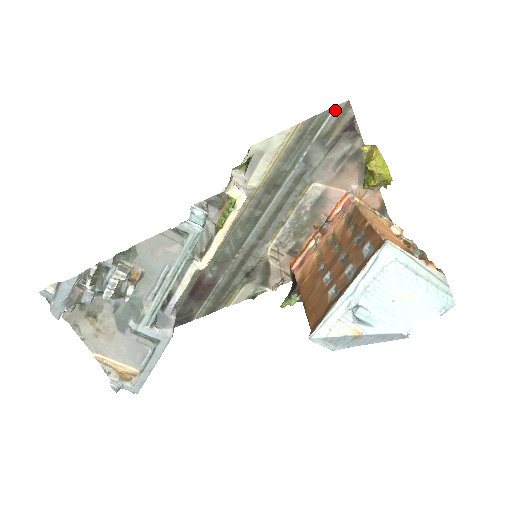
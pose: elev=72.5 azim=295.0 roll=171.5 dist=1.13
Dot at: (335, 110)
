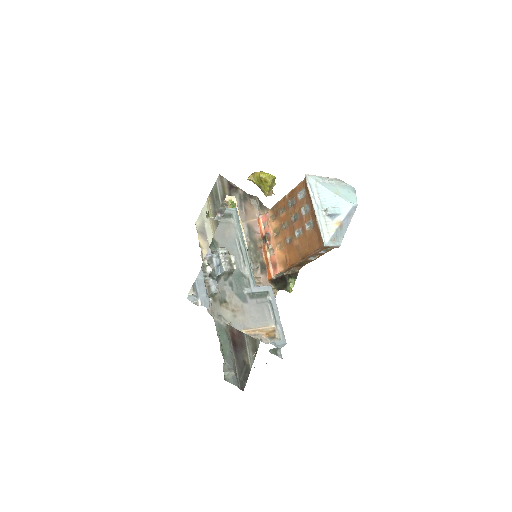
Dot at: (218, 182)
